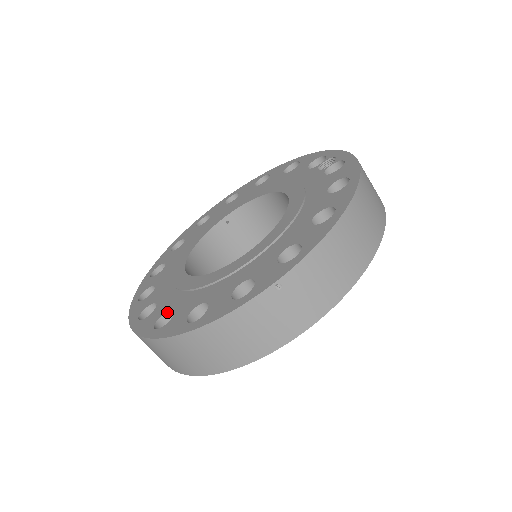
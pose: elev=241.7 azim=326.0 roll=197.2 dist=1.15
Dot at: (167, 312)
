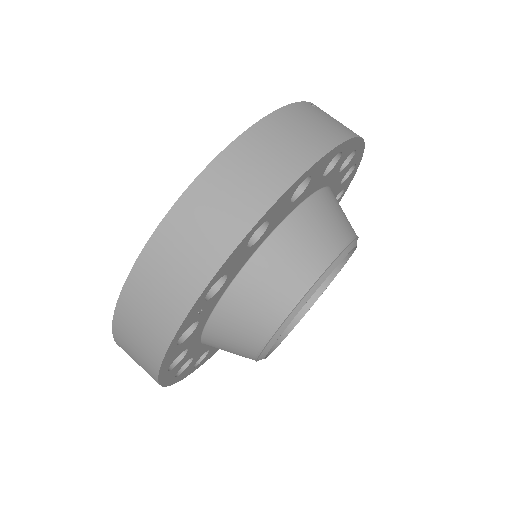
Dot at: occluded
